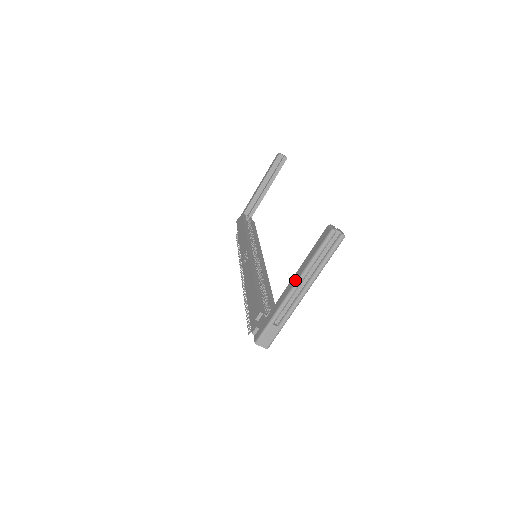
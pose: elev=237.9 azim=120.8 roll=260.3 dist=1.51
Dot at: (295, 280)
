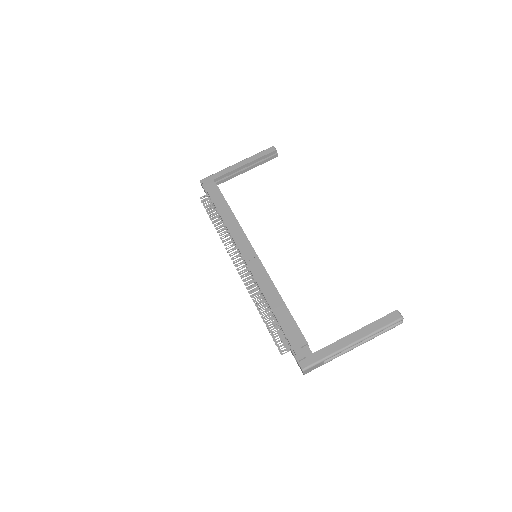
Dot at: (358, 338)
